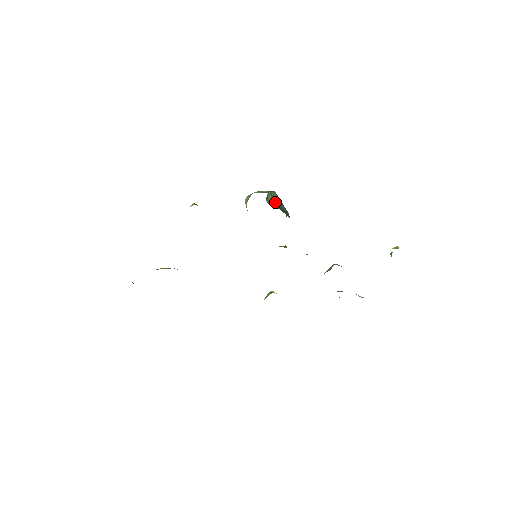
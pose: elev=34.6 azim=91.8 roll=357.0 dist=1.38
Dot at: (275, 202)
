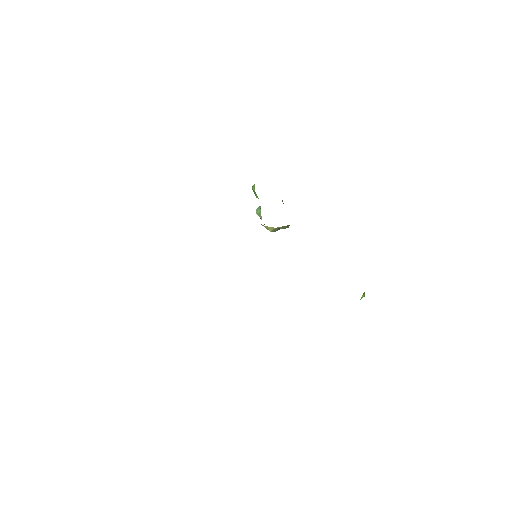
Dot at: occluded
